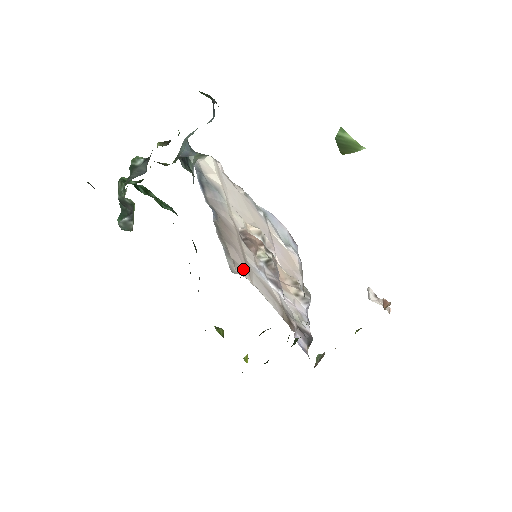
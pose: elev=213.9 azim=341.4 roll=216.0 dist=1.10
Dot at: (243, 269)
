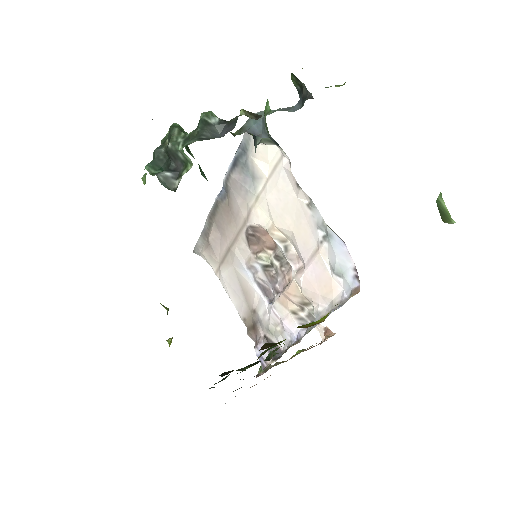
Dot at: (215, 256)
